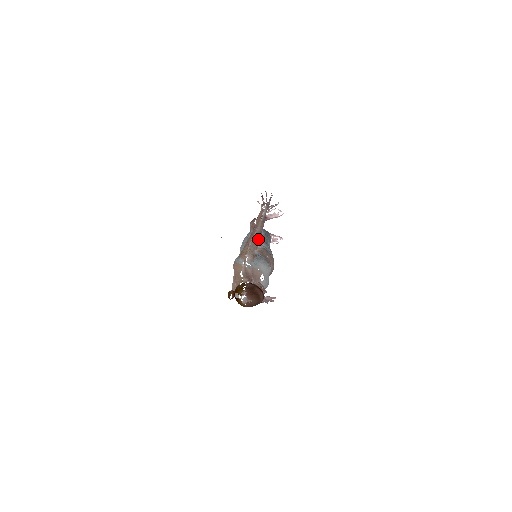
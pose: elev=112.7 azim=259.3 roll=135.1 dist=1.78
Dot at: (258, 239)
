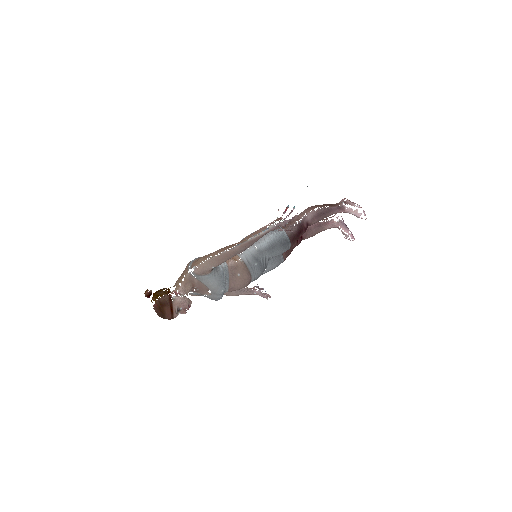
Dot at: (227, 257)
